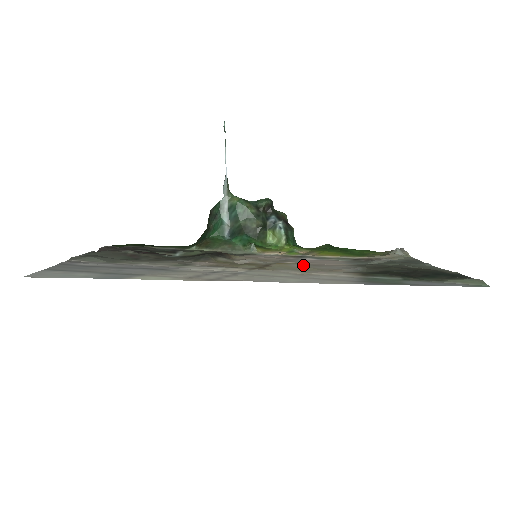
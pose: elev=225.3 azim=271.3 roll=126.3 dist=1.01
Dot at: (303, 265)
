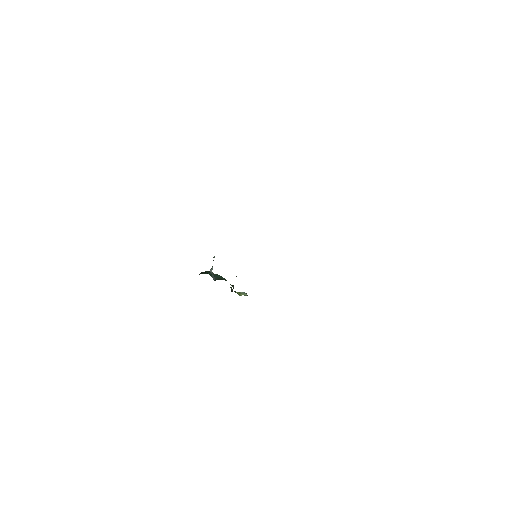
Dot at: occluded
